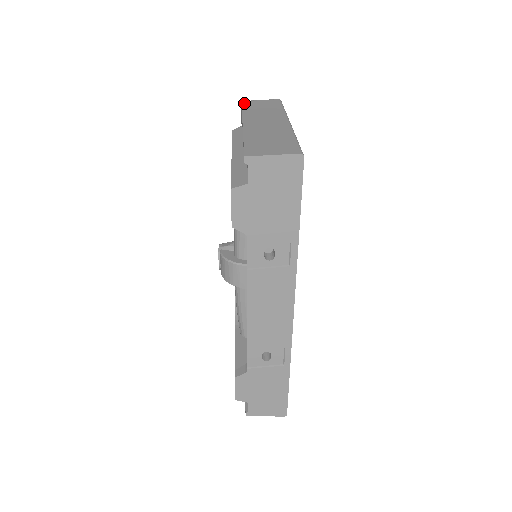
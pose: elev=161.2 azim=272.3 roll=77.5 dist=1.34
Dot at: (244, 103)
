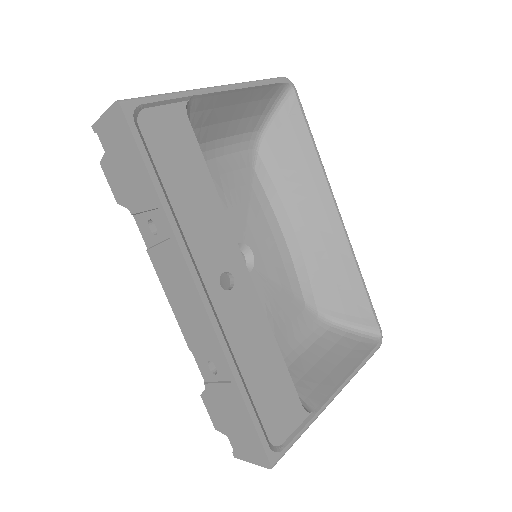
Dot at: occluded
